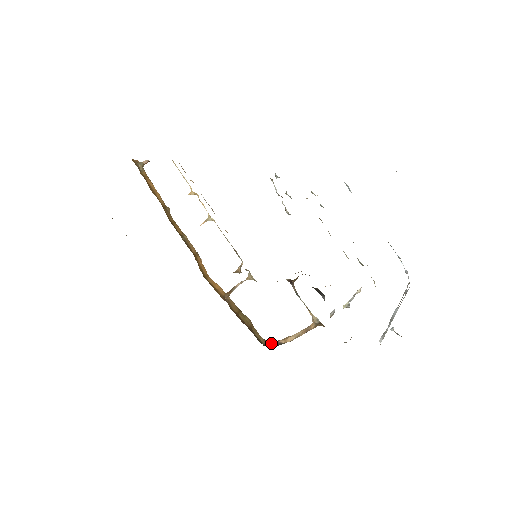
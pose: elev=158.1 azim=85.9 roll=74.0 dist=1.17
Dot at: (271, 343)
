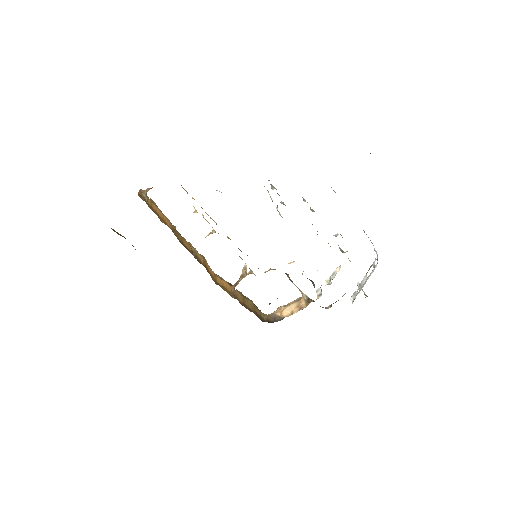
Dot at: (270, 317)
